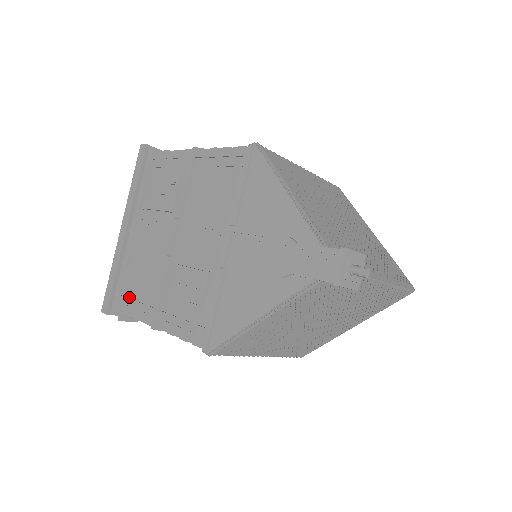
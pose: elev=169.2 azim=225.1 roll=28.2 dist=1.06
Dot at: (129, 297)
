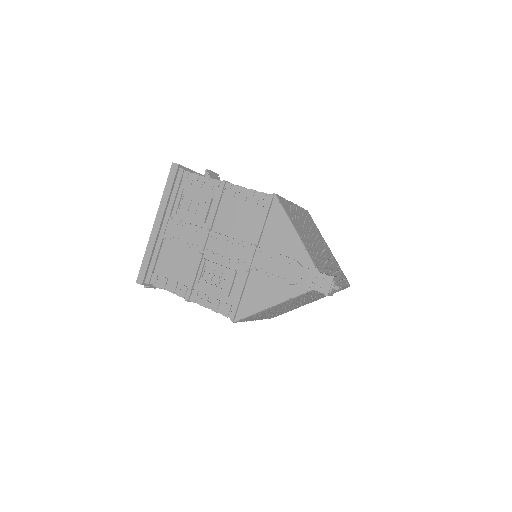
Dot at: (162, 275)
